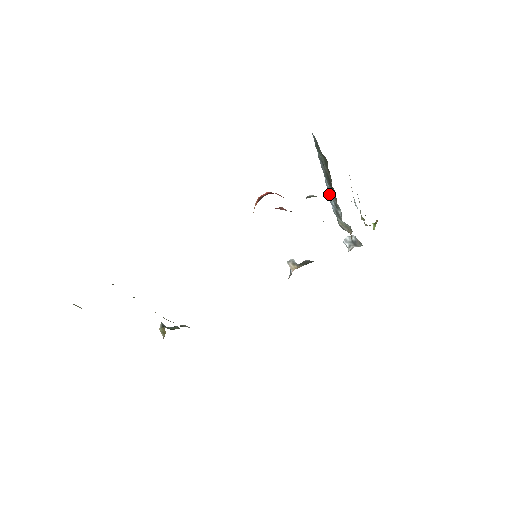
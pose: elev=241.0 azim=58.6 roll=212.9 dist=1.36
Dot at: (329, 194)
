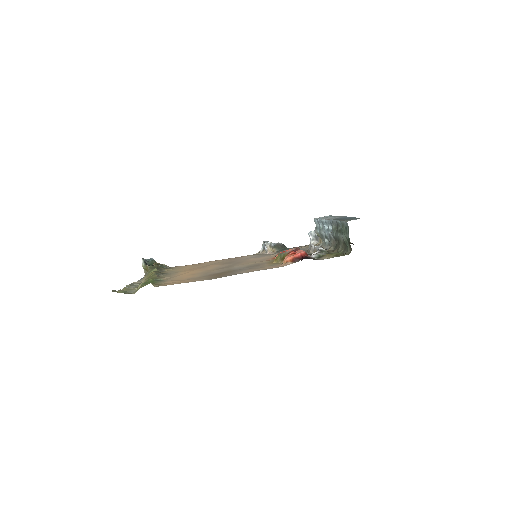
Dot at: (323, 223)
